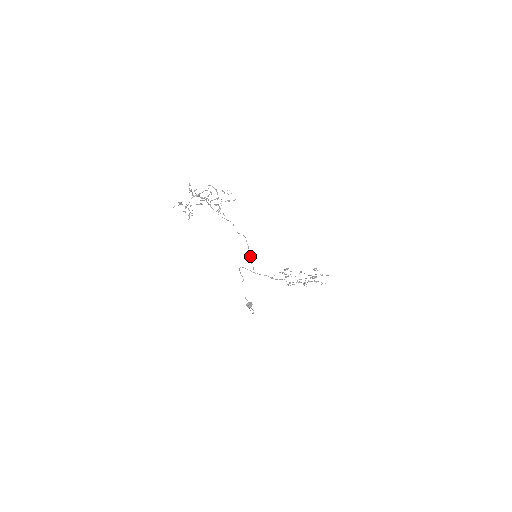
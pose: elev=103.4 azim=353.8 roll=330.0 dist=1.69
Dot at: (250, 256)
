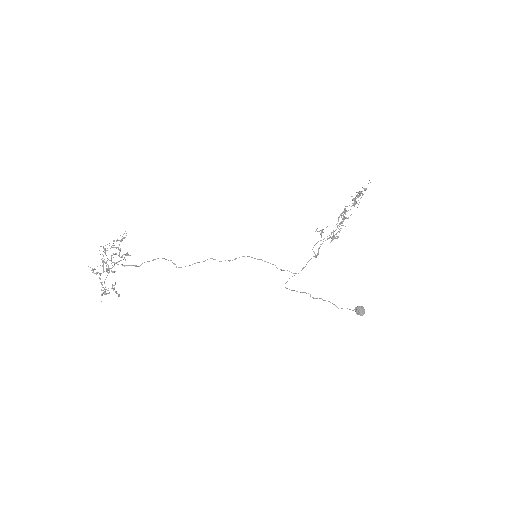
Dot at: occluded
